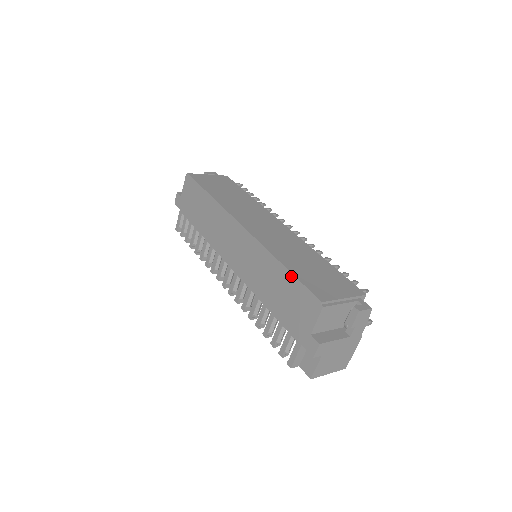
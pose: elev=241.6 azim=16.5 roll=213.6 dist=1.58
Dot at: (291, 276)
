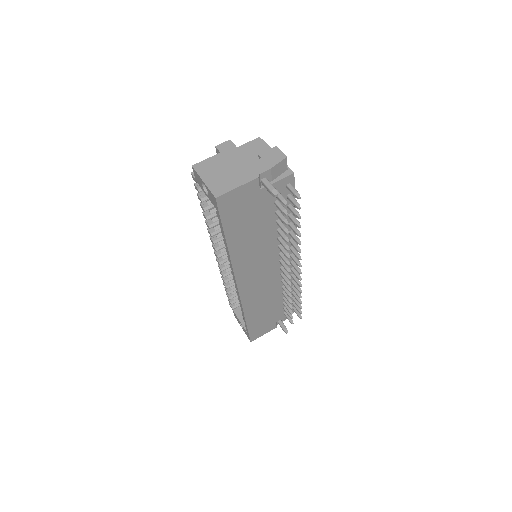
Dot at: occluded
